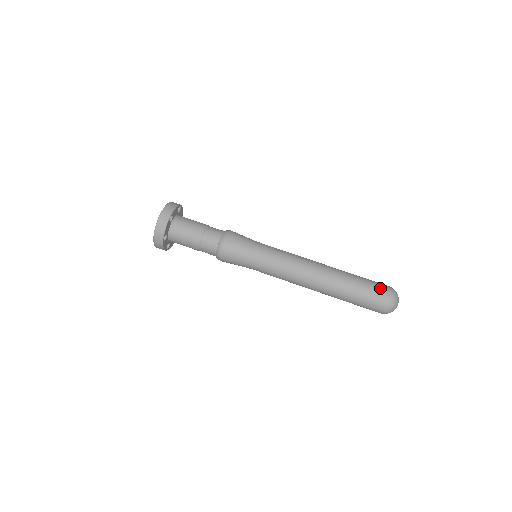
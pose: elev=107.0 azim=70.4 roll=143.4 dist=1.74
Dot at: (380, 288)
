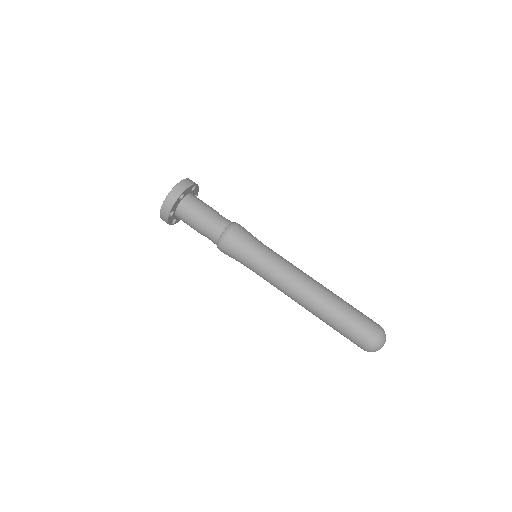
Dot at: (369, 325)
